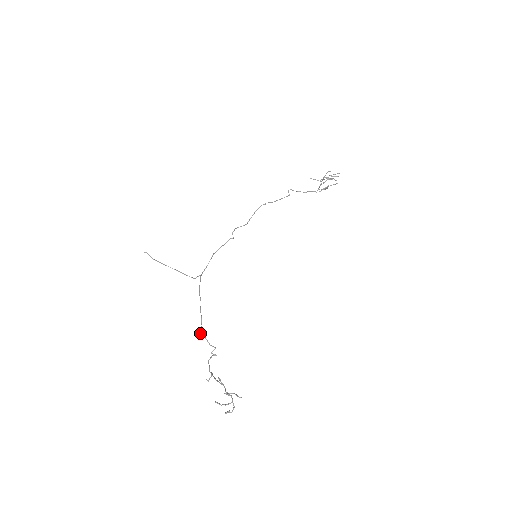
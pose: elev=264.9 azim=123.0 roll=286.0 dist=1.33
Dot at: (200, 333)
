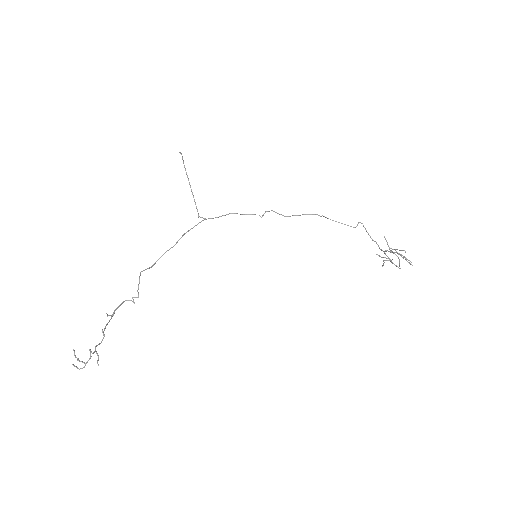
Dot at: (140, 273)
